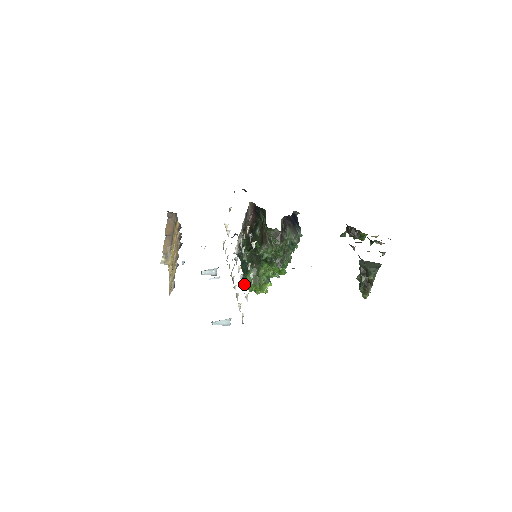
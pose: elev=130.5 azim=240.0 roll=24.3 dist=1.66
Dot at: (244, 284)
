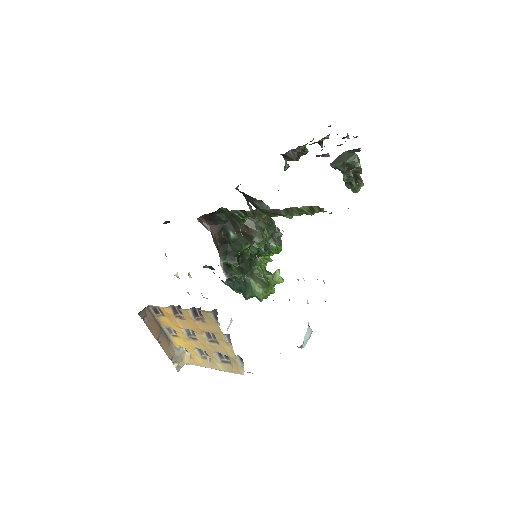
Dot at: occluded
